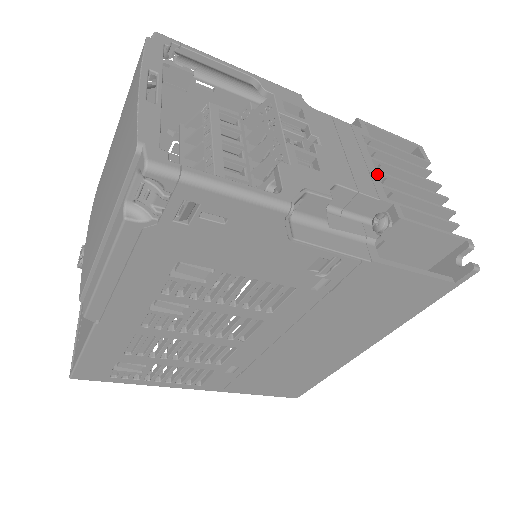
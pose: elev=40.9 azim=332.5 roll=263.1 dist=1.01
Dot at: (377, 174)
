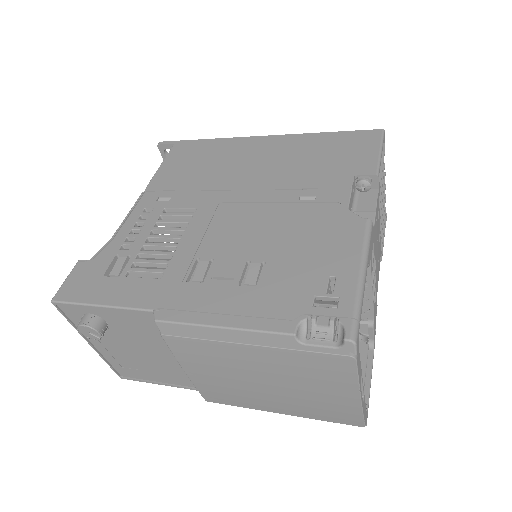
Dot at: occluded
